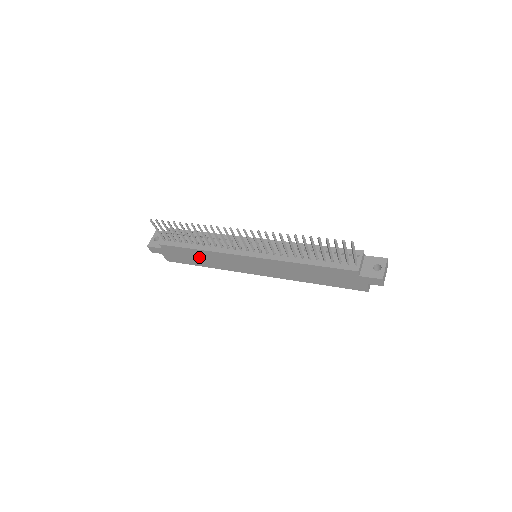
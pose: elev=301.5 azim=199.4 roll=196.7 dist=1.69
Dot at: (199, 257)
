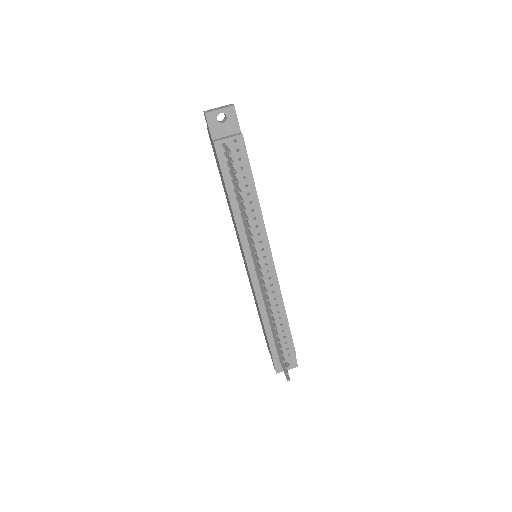
Dot at: occluded
